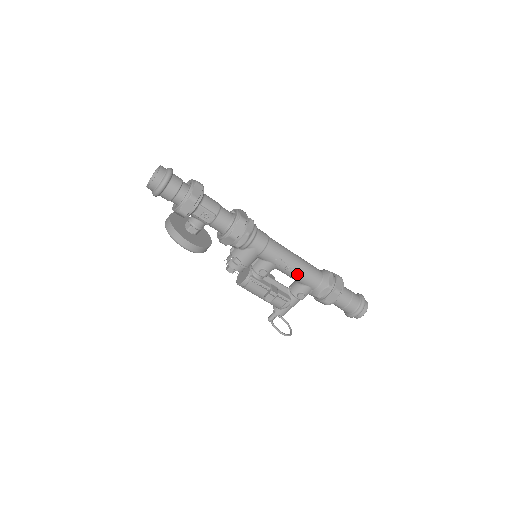
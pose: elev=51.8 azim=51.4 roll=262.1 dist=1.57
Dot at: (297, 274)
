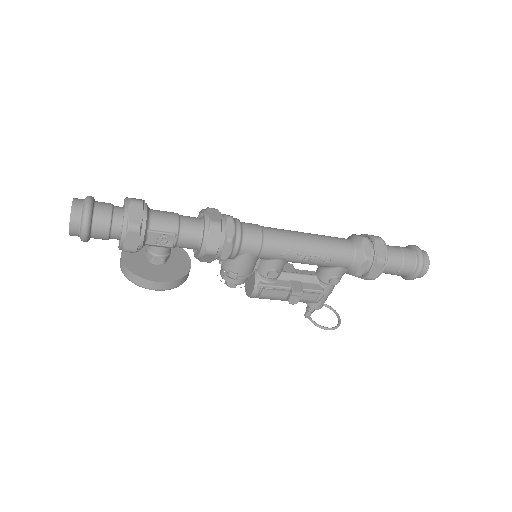
Dot at: (318, 260)
